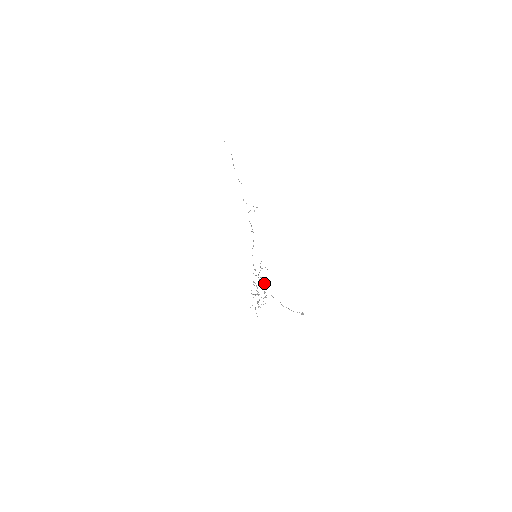
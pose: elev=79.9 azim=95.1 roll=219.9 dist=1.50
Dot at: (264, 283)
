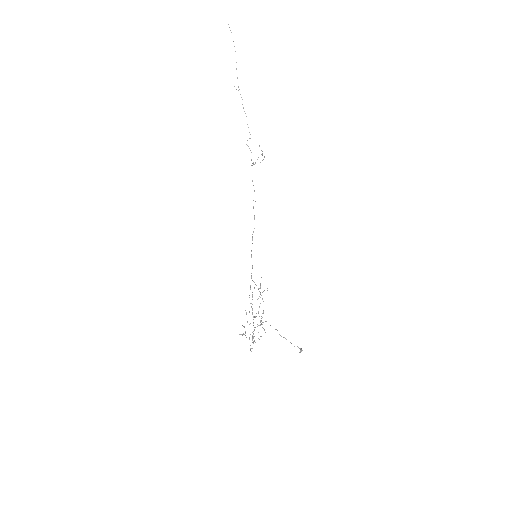
Dot at: occluded
